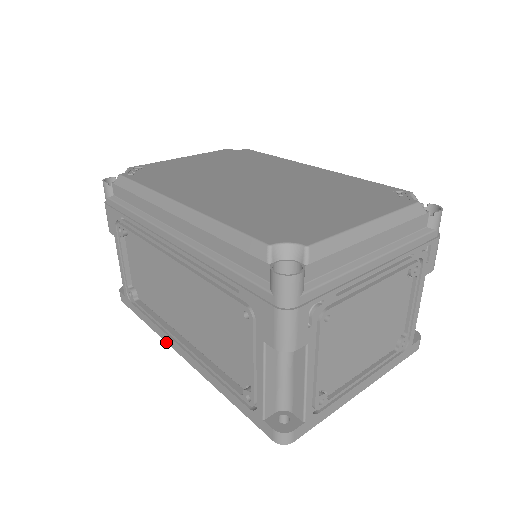
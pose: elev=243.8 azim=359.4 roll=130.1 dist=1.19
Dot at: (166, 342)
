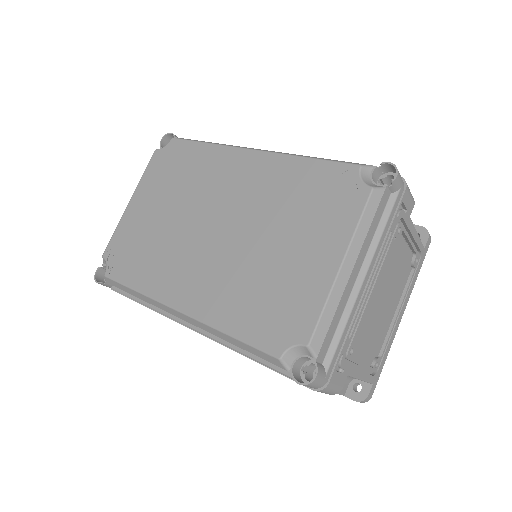
Dot at: occluded
